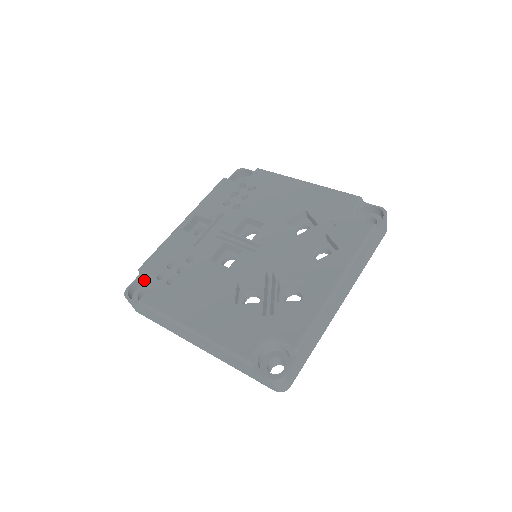
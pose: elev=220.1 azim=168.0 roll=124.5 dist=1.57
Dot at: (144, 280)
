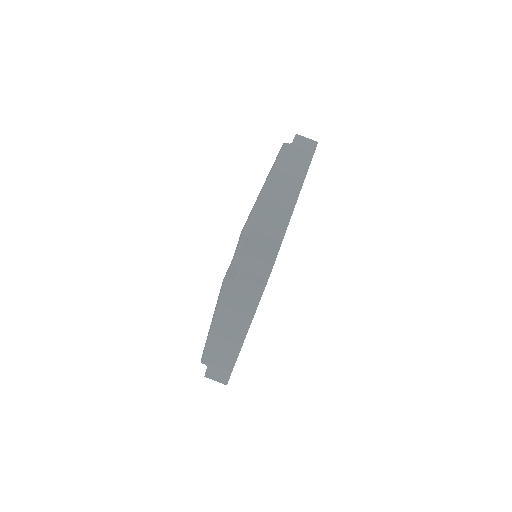
Dot at: occluded
